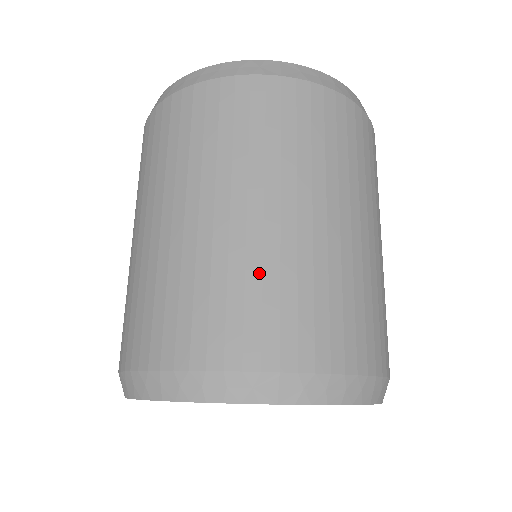
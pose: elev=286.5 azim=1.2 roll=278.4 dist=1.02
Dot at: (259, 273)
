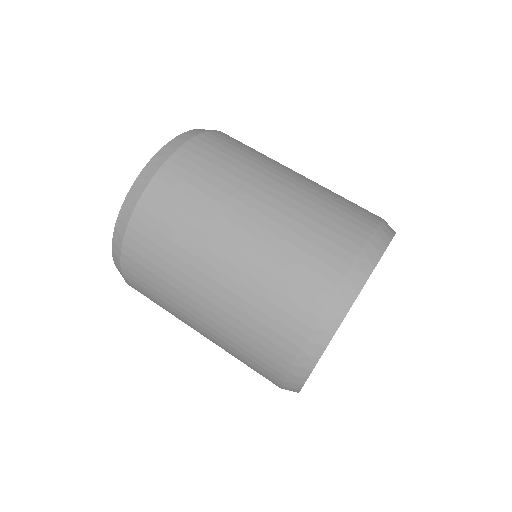
Dot at: (245, 315)
